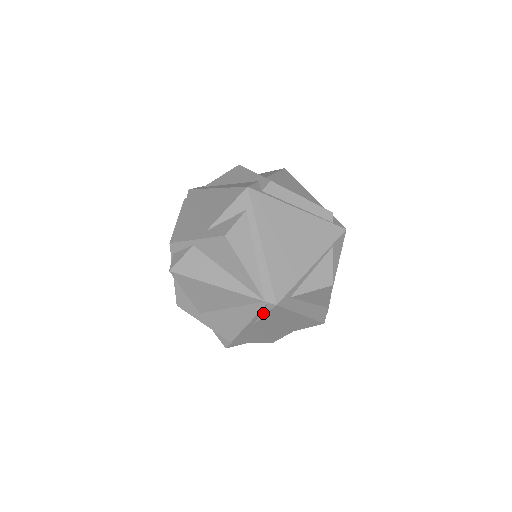
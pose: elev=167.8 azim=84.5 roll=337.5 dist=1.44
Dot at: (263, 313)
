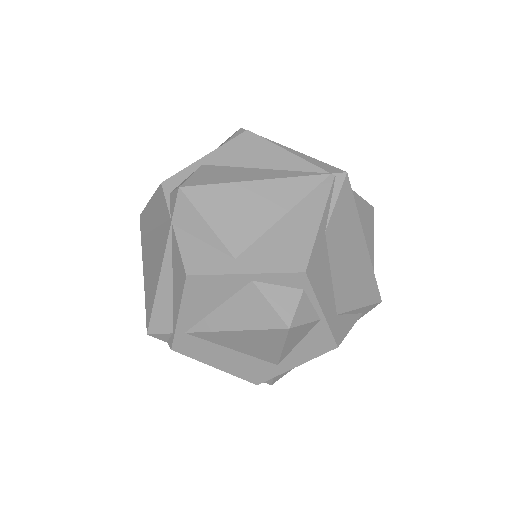
Dot at: (333, 198)
